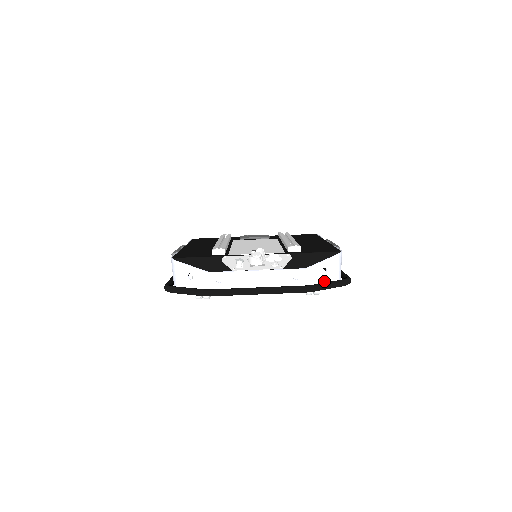
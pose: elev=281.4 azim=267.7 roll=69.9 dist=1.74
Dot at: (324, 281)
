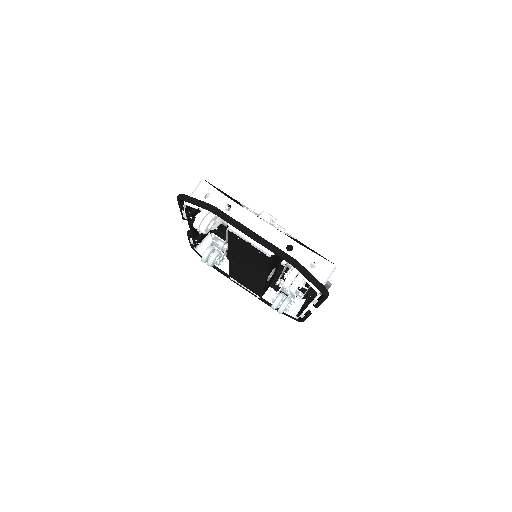
Dot at: occluded
